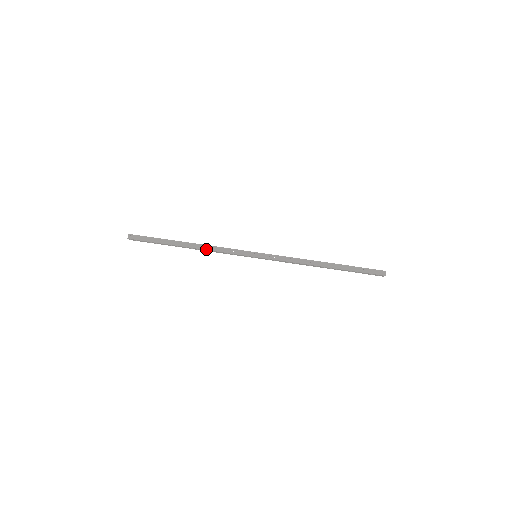
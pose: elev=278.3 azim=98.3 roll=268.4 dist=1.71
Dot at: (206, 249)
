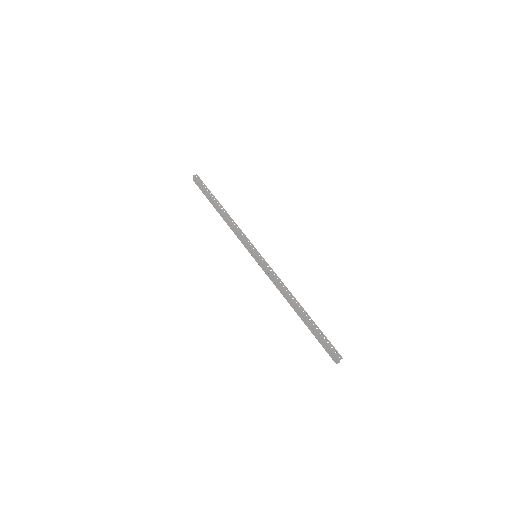
Dot at: (230, 221)
